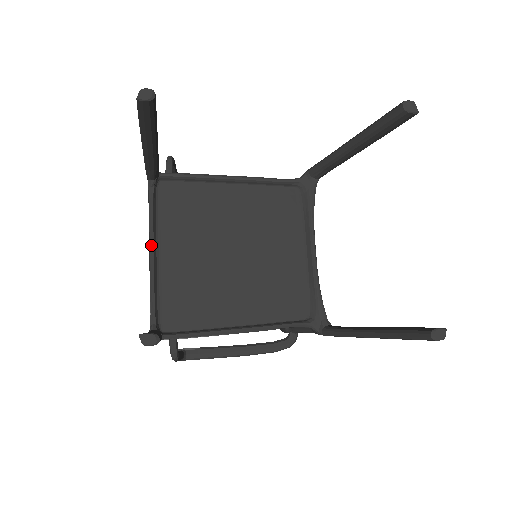
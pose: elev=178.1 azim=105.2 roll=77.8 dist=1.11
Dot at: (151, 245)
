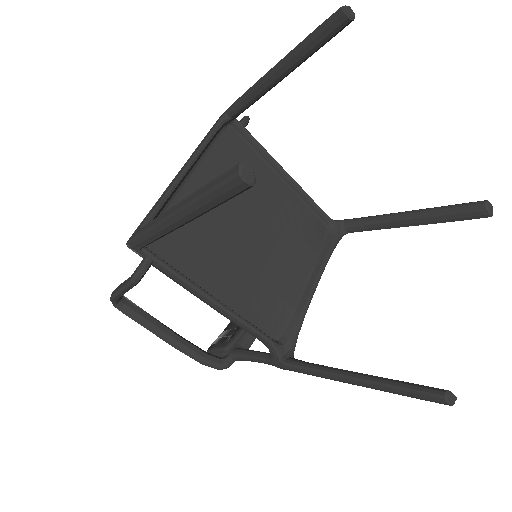
Dot at: (191, 162)
